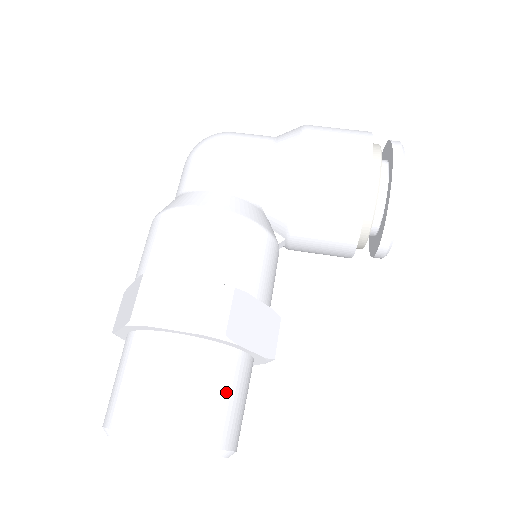
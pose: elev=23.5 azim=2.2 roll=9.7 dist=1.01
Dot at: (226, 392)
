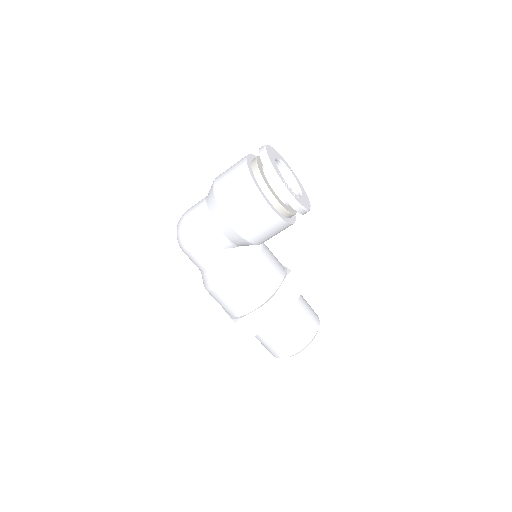
Dot at: (301, 322)
